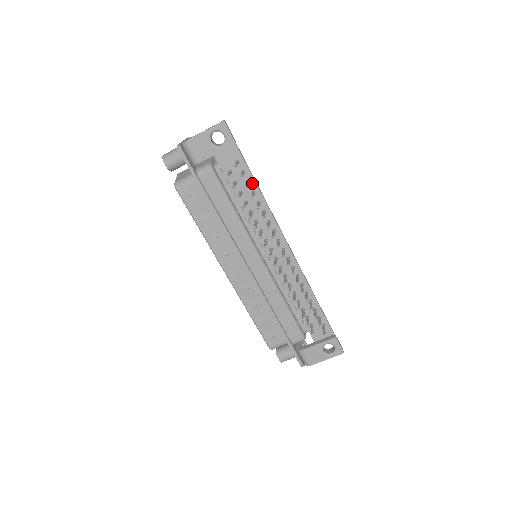
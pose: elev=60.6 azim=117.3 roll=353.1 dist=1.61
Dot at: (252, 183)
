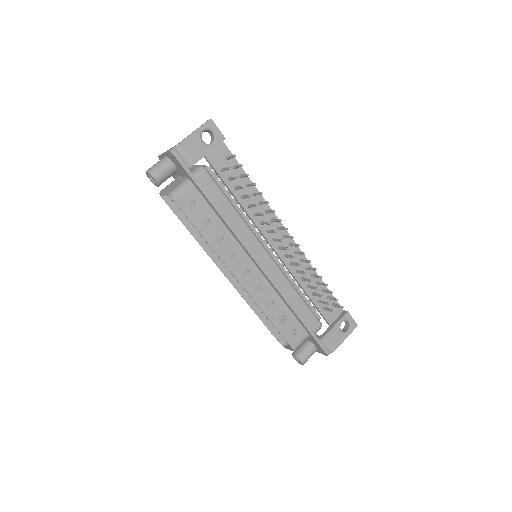
Dot at: (244, 177)
